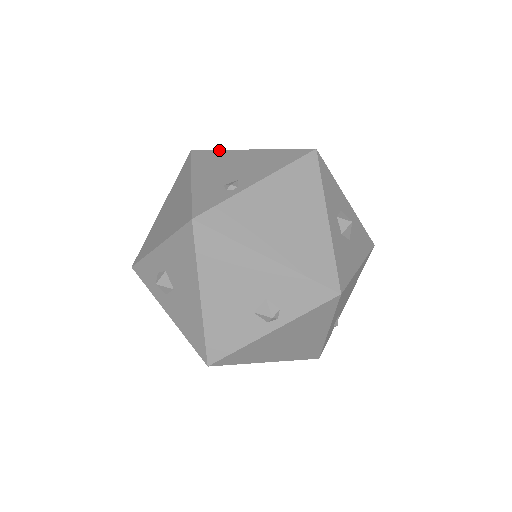
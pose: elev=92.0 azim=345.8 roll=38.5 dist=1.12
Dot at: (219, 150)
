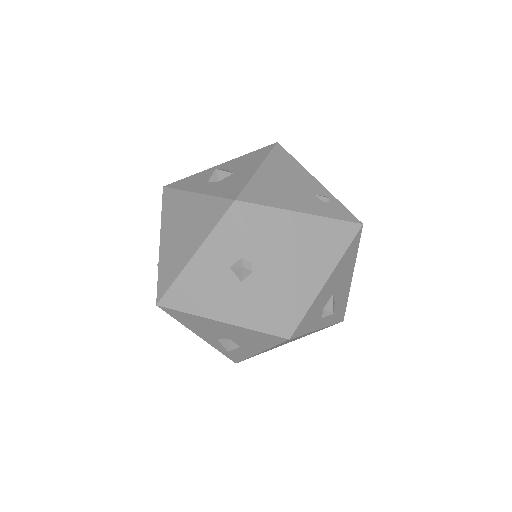
Dot at: occluded
